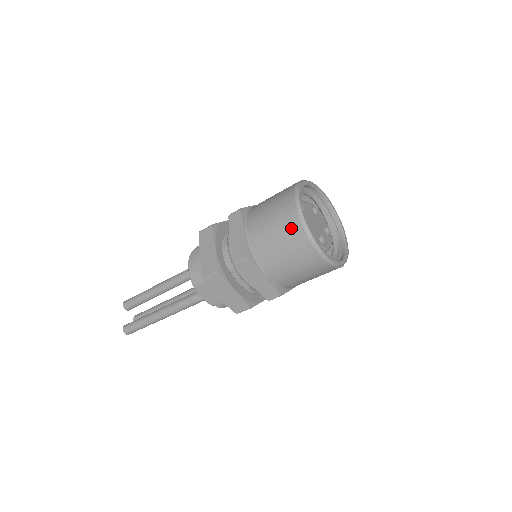
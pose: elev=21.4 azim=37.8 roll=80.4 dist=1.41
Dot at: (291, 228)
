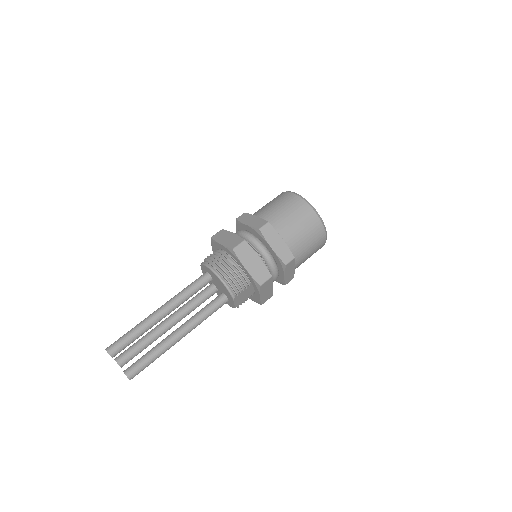
Dot at: (317, 229)
